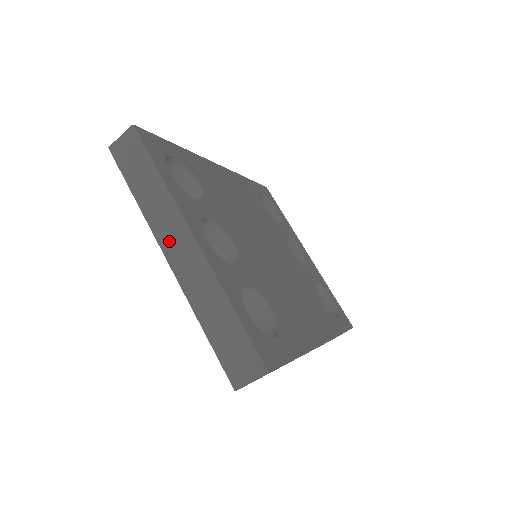
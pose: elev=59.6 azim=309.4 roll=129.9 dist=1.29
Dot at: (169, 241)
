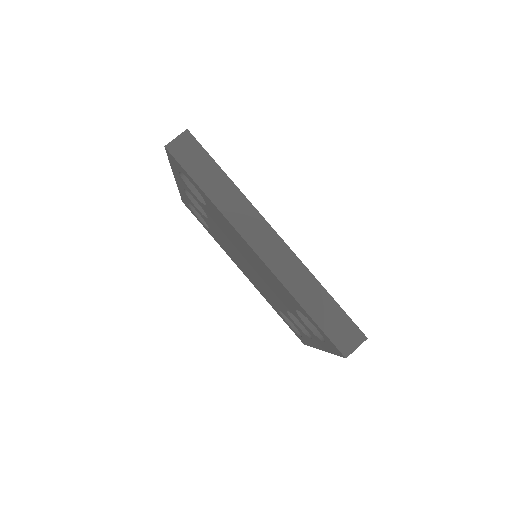
Dot at: occluded
